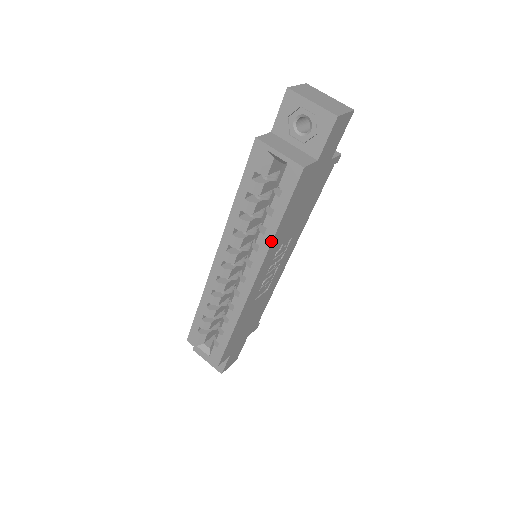
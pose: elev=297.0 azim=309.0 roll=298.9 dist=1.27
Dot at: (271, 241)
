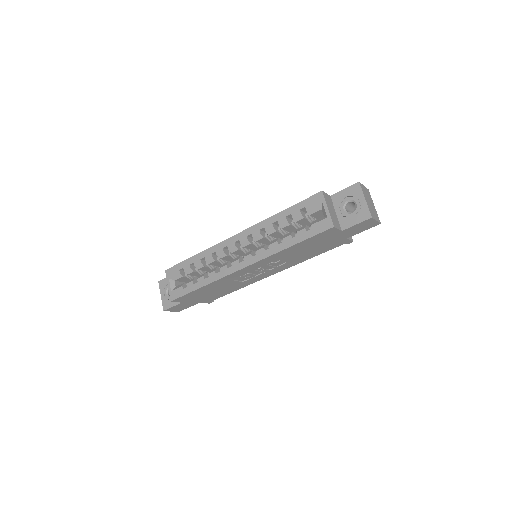
Dot at: (279, 251)
